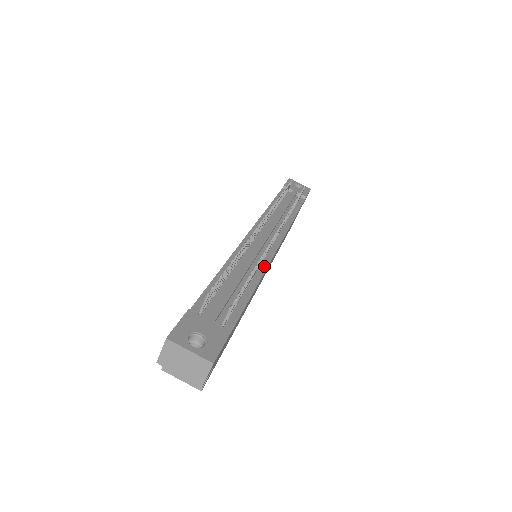
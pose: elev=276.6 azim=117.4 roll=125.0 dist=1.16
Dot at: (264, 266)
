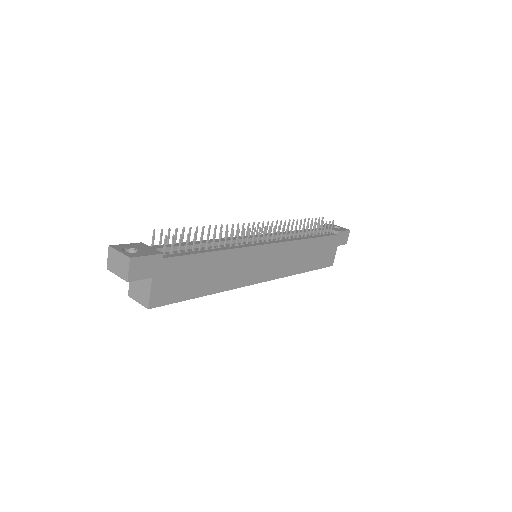
Dot at: (240, 246)
